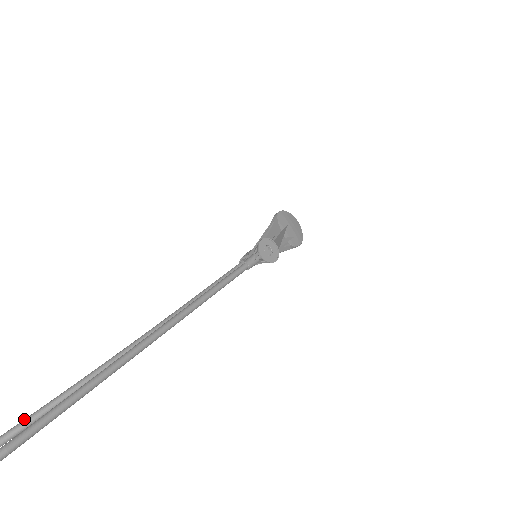
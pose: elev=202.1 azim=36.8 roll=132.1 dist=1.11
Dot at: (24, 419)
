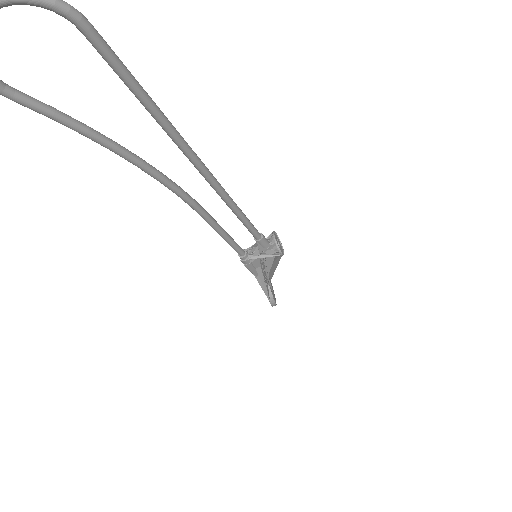
Dot at: (42, 103)
